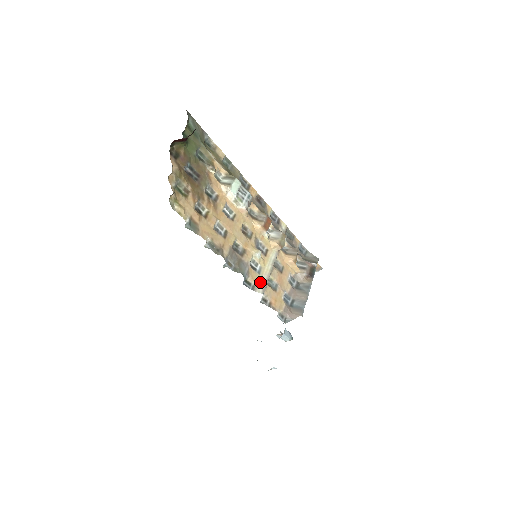
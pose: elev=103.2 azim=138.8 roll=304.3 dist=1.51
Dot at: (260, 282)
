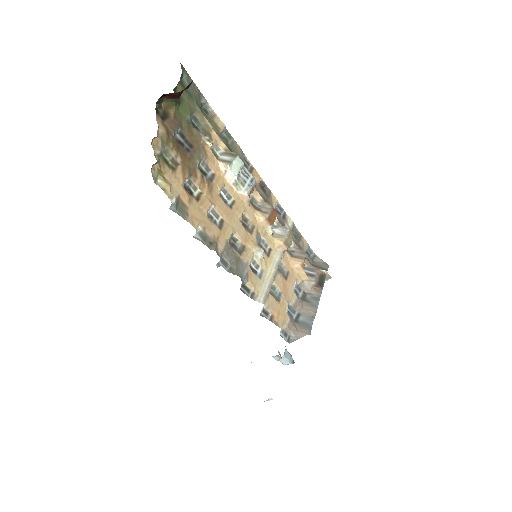
Dot at: (261, 289)
